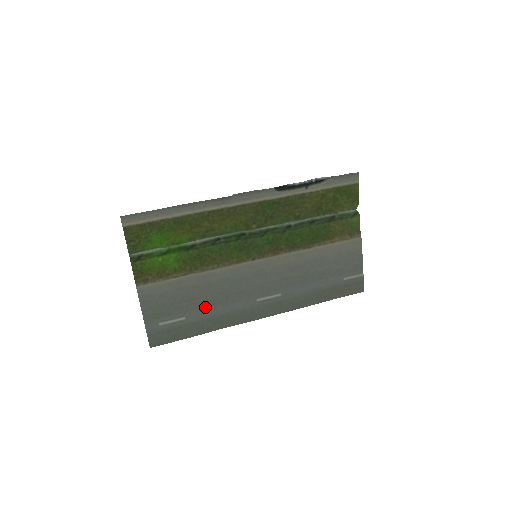
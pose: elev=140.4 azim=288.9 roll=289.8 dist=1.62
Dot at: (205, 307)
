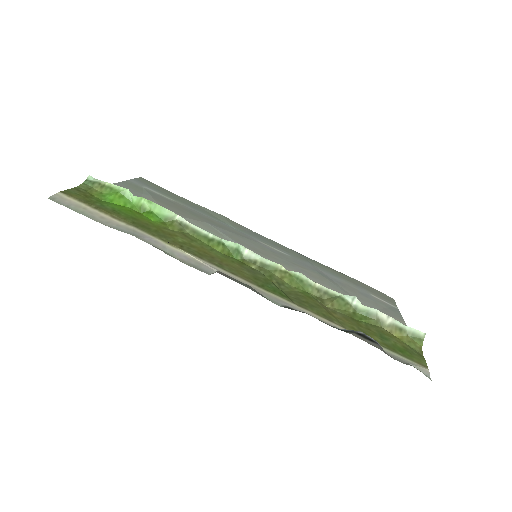
Dot at: (195, 213)
